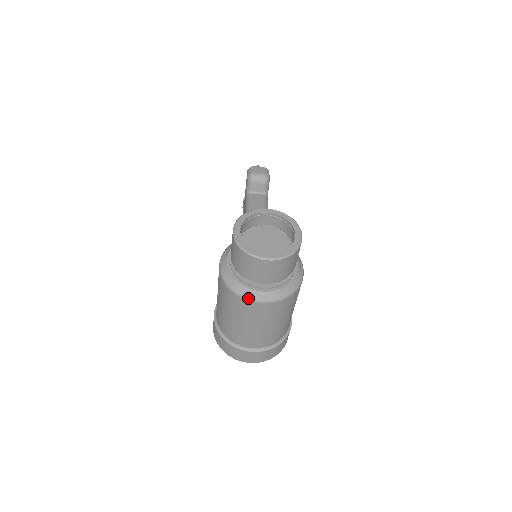
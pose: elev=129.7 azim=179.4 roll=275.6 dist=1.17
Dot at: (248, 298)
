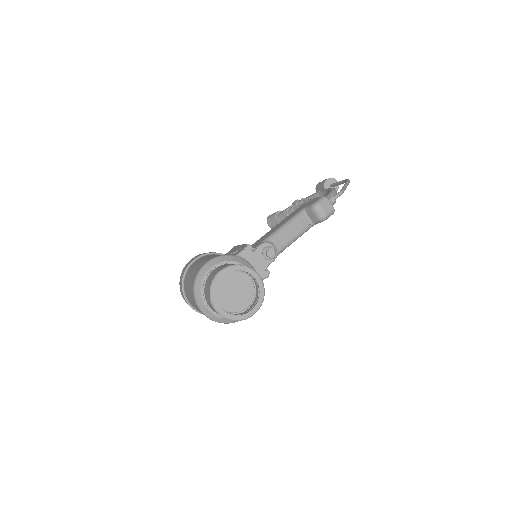
Dot at: (196, 300)
